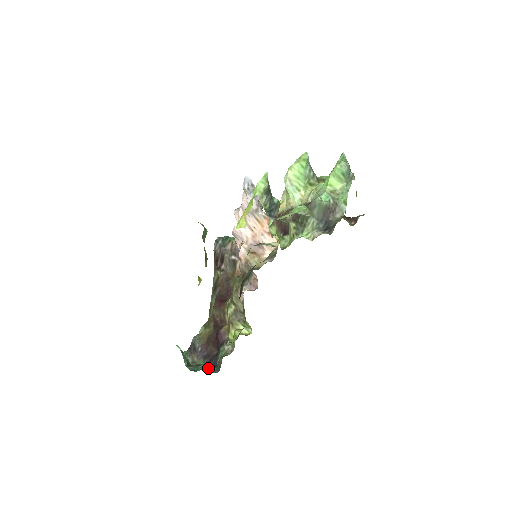
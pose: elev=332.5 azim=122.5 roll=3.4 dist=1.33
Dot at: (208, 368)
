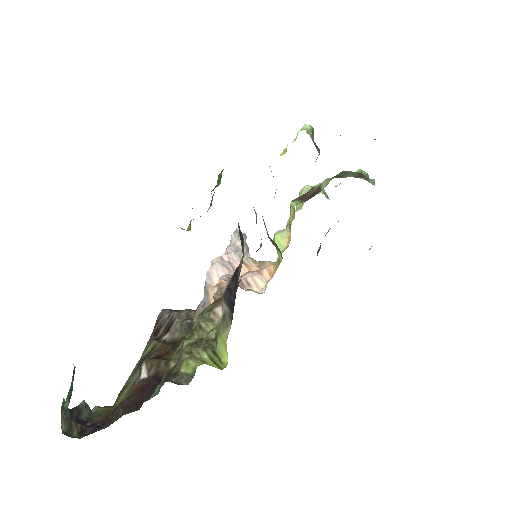
Dot at: occluded
